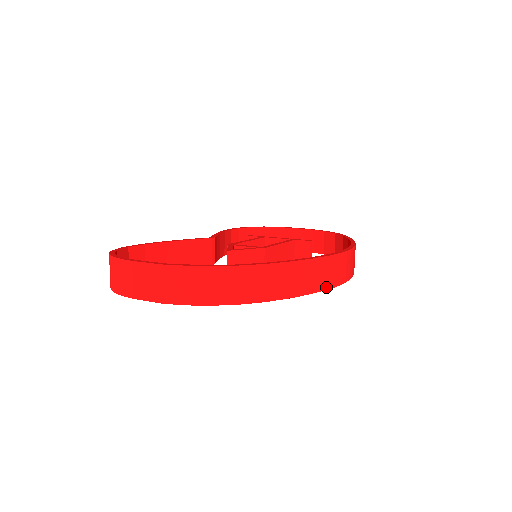
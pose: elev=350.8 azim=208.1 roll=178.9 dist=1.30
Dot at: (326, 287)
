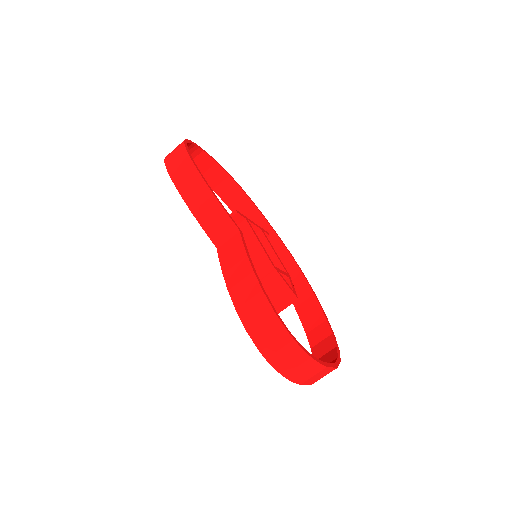
Dot at: (299, 309)
